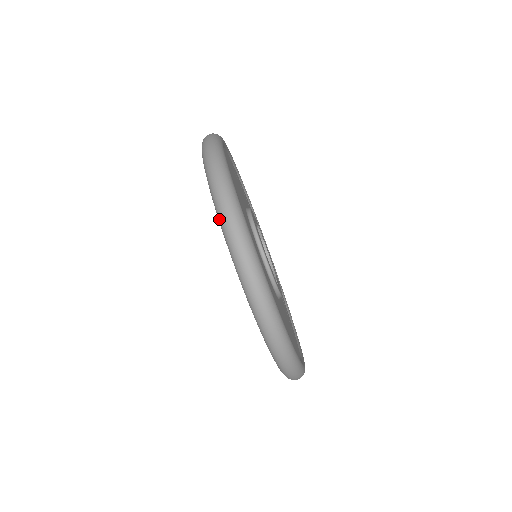
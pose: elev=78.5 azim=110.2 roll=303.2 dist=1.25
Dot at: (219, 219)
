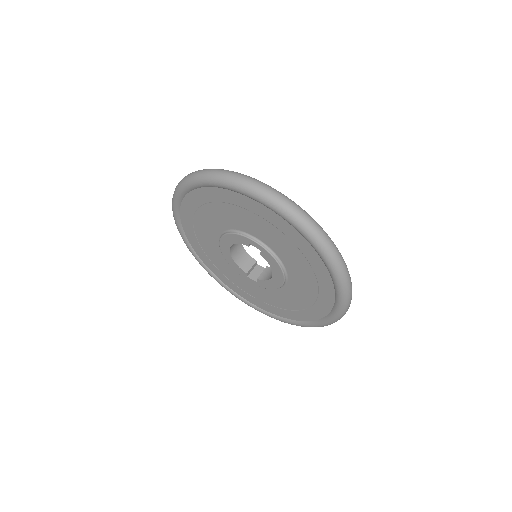
Dot at: (175, 194)
